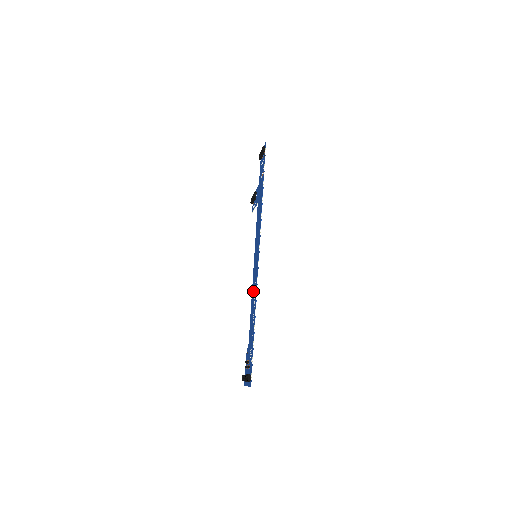
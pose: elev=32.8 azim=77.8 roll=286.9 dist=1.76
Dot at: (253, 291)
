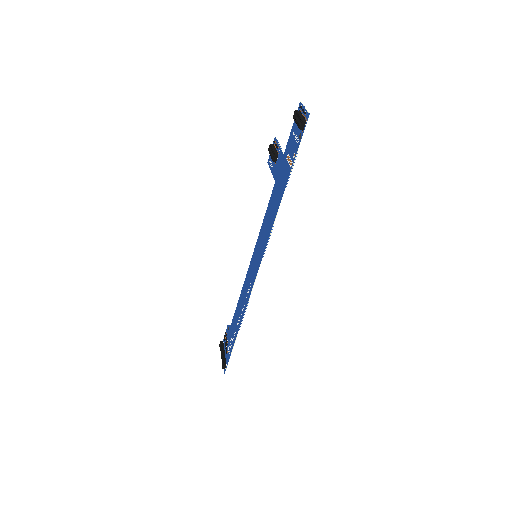
Dot at: (244, 290)
